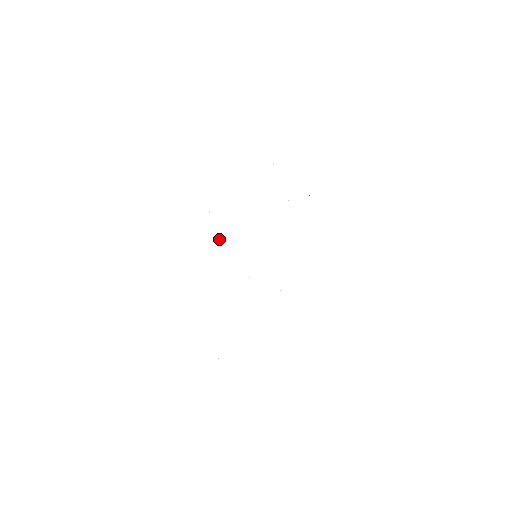
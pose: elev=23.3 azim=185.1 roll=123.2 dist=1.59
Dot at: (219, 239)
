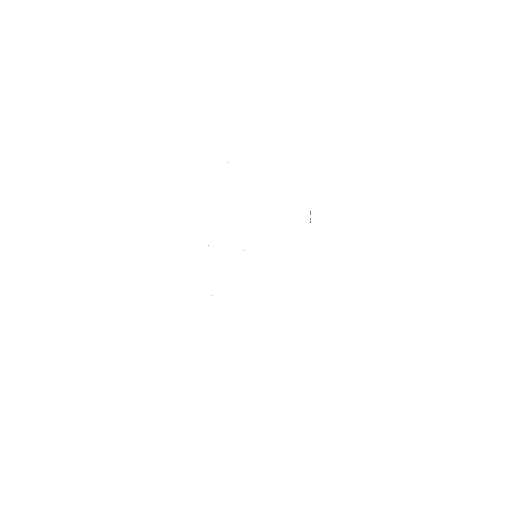
Dot at: occluded
